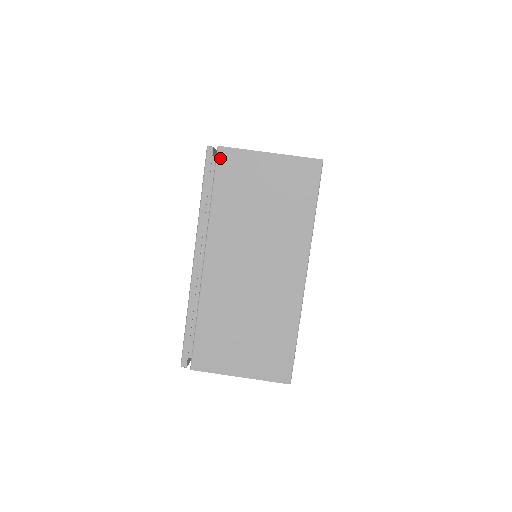
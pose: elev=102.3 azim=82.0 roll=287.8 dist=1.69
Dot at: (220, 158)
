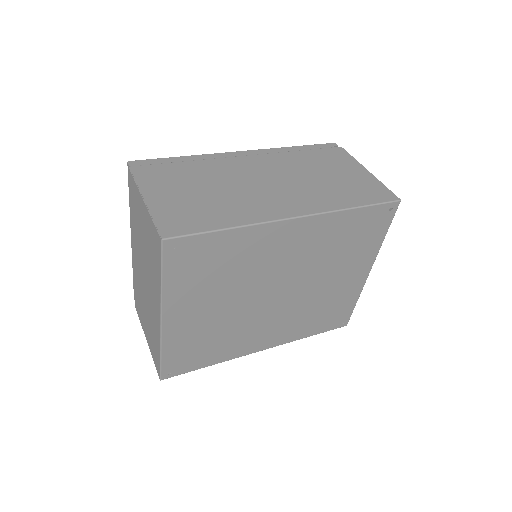
Dot at: (335, 149)
